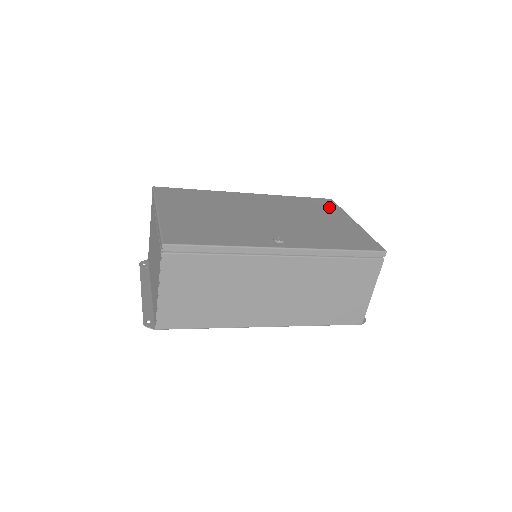
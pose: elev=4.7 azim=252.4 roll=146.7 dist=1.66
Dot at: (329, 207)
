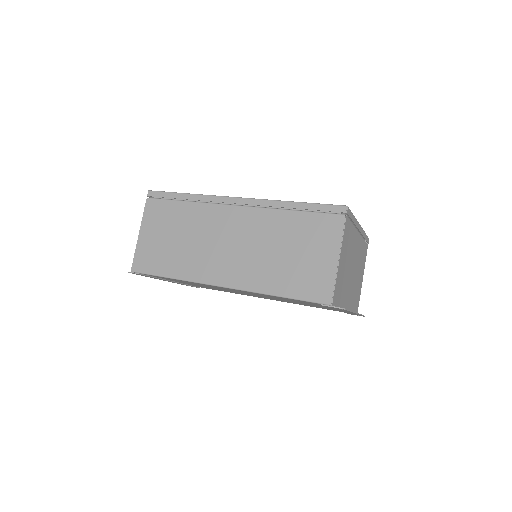
Dot at: occluded
